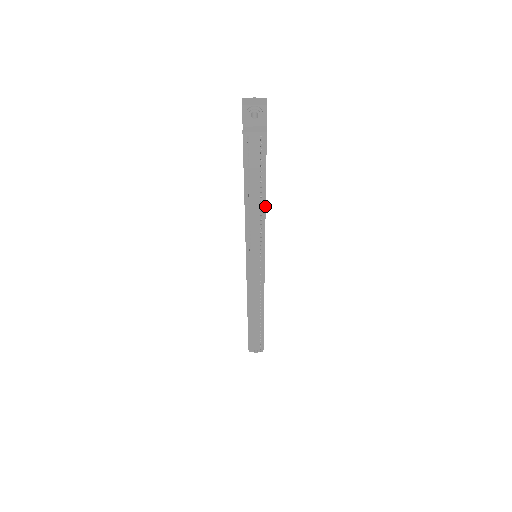
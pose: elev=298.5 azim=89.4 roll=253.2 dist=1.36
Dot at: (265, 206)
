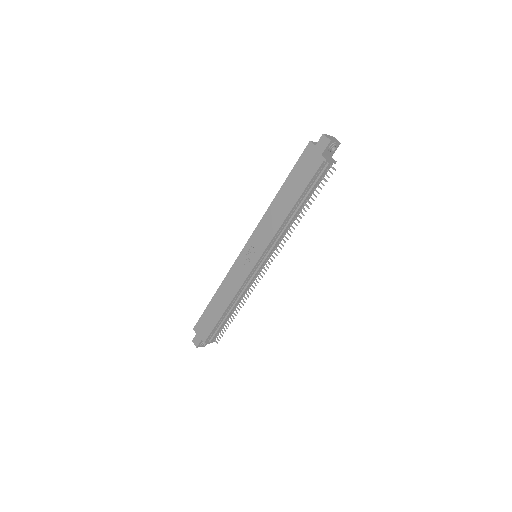
Dot at: (298, 215)
